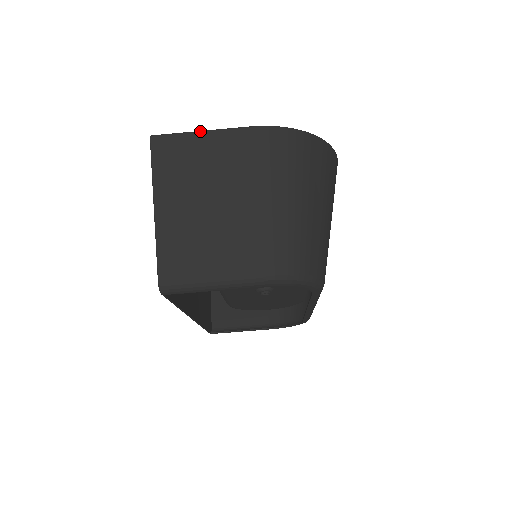
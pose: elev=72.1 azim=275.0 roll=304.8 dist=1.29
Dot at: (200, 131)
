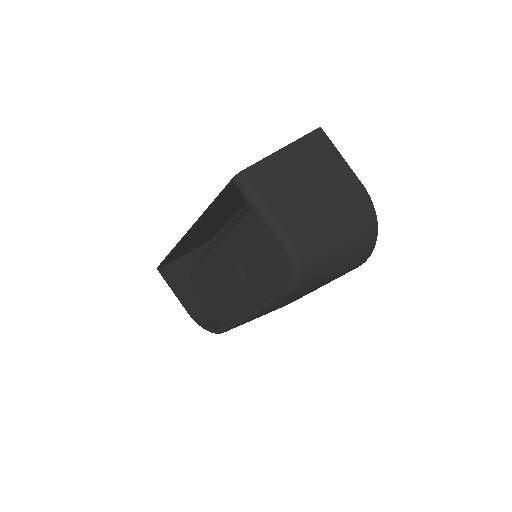
Dot at: occluded
